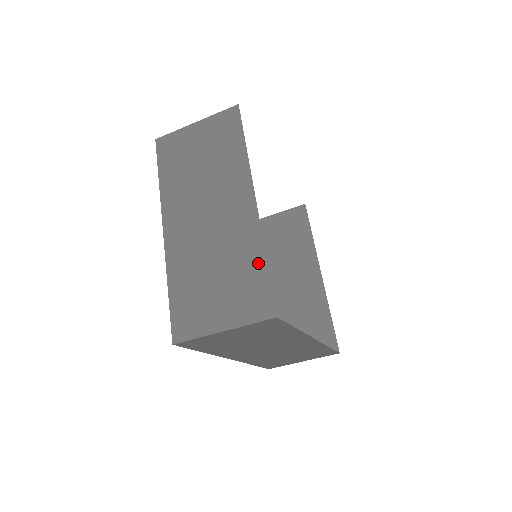
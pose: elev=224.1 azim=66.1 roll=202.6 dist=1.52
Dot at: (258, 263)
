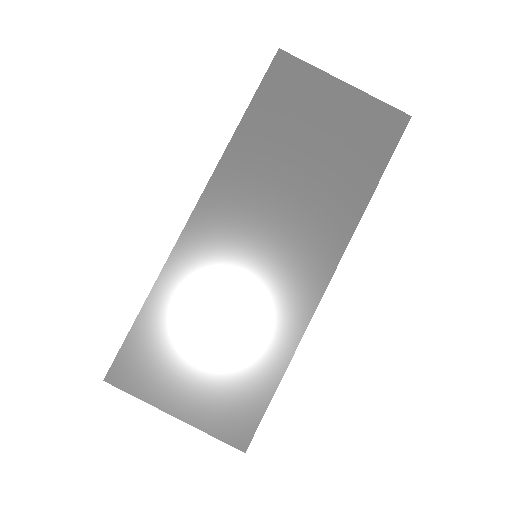
Dot at: occluded
